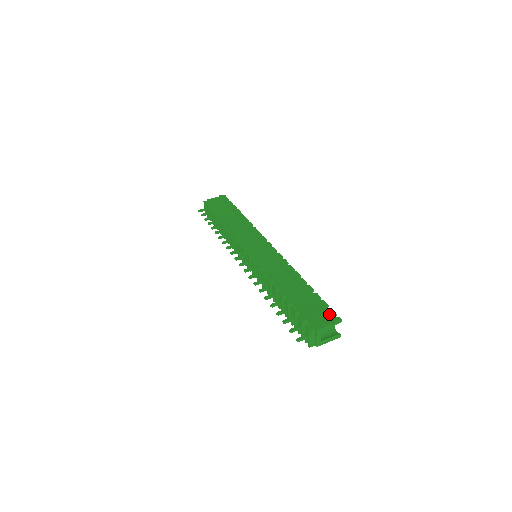
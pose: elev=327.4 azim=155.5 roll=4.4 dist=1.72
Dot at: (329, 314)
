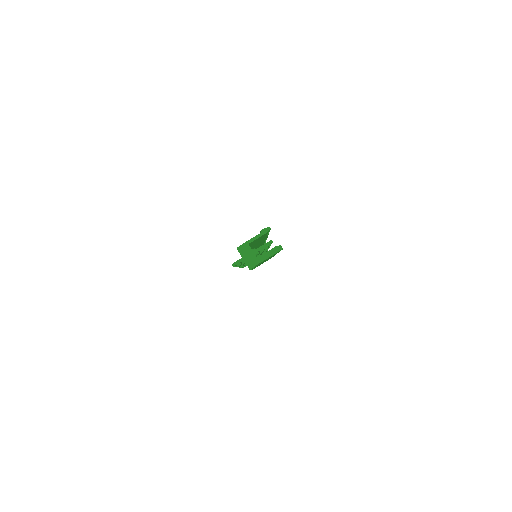
Dot at: occluded
